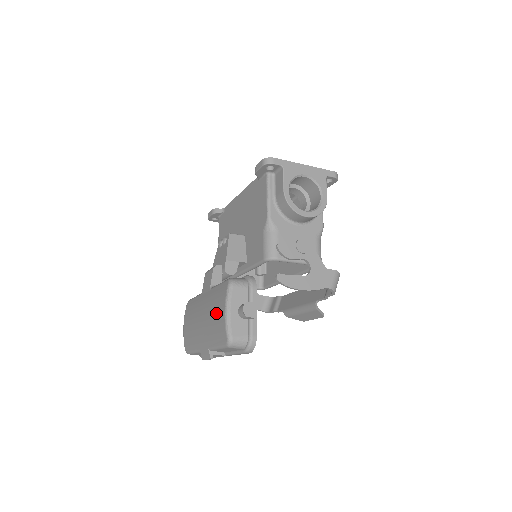
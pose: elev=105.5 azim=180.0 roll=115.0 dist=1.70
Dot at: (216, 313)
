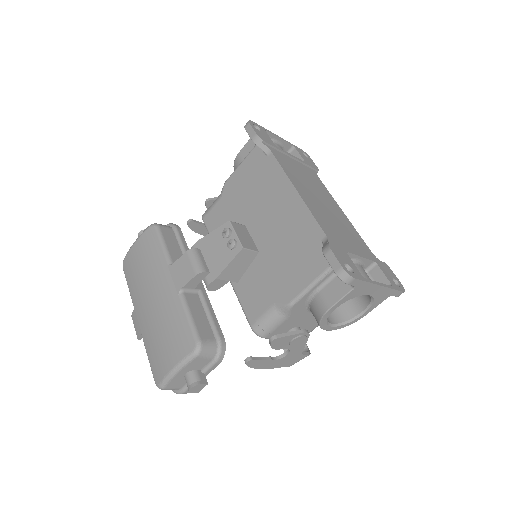
Dot at: (165, 344)
